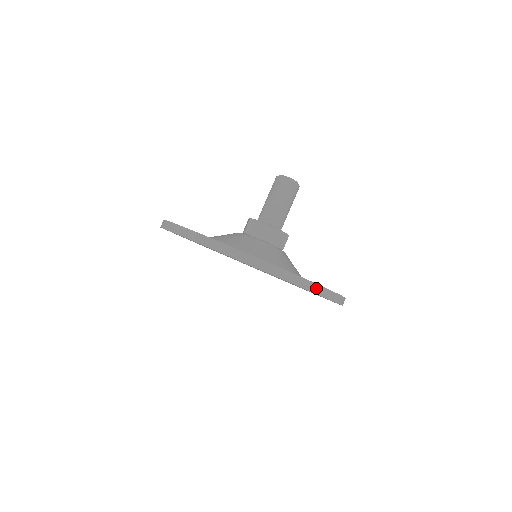
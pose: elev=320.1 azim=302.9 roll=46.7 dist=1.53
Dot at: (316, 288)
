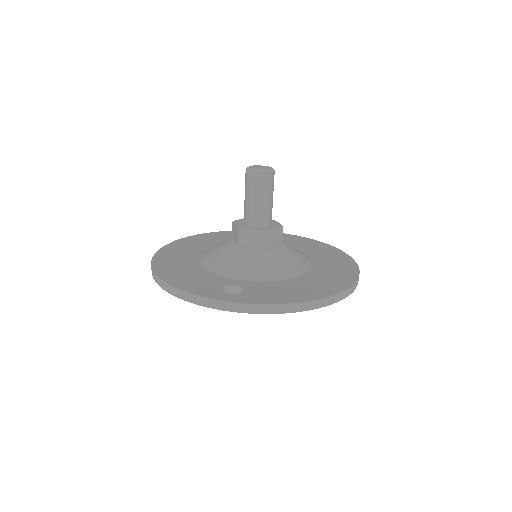
Dot at: (340, 296)
